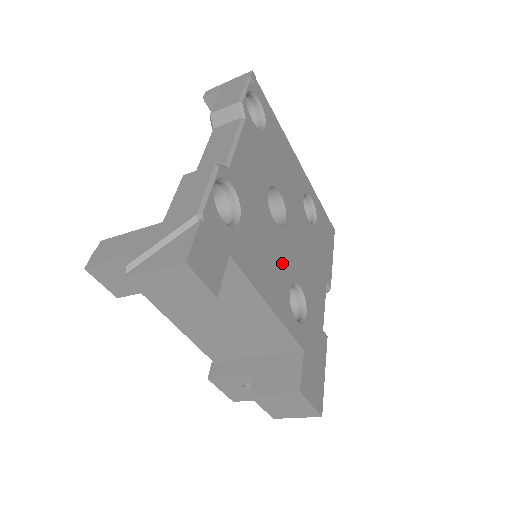
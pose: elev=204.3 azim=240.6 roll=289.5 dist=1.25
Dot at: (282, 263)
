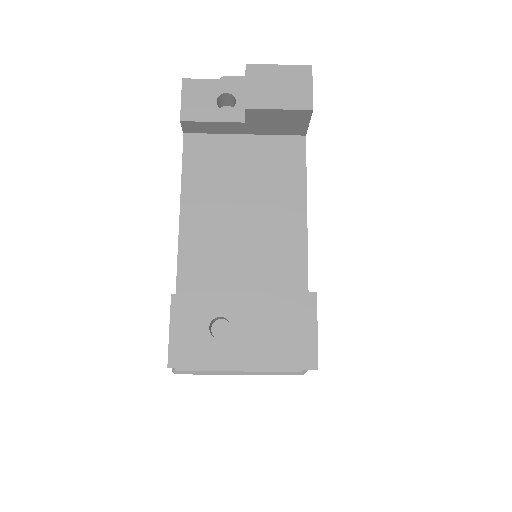
Dot at: occluded
